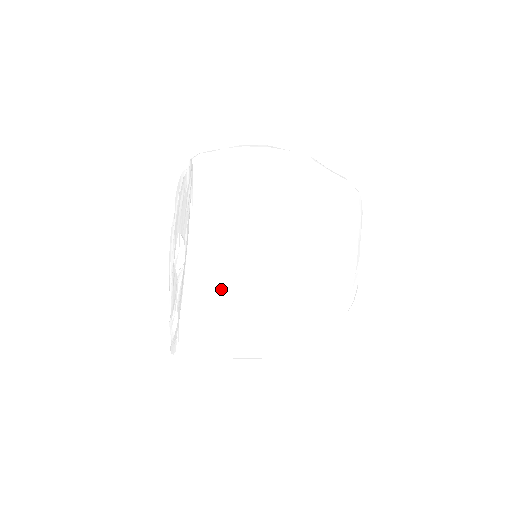
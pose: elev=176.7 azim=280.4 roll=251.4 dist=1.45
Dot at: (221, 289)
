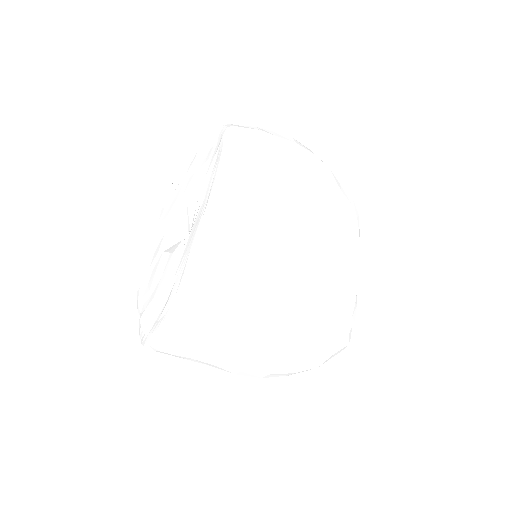
Dot at: (236, 256)
